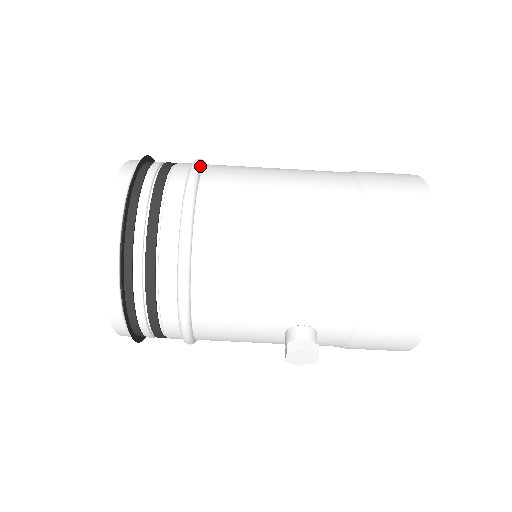
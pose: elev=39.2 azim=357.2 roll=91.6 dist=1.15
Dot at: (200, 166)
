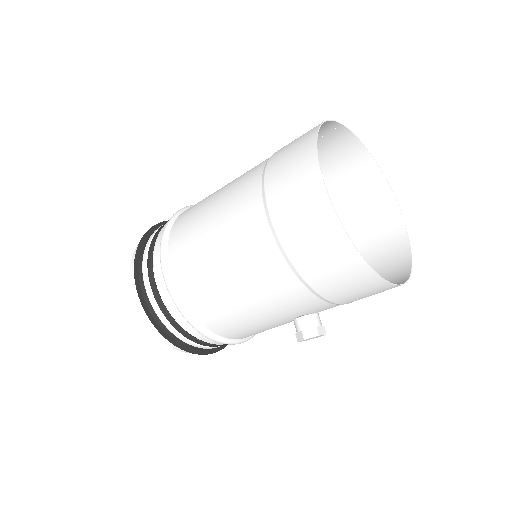
Dot at: (165, 243)
